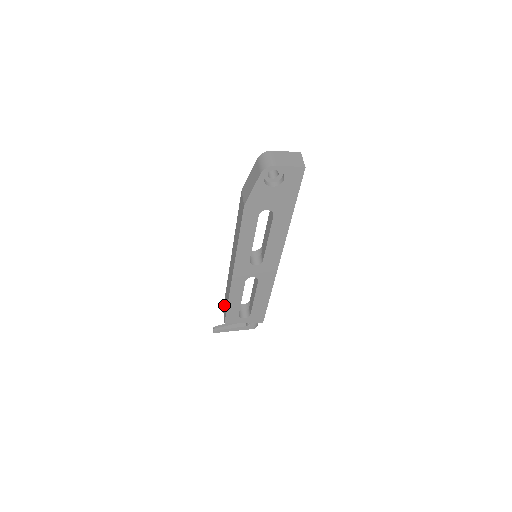
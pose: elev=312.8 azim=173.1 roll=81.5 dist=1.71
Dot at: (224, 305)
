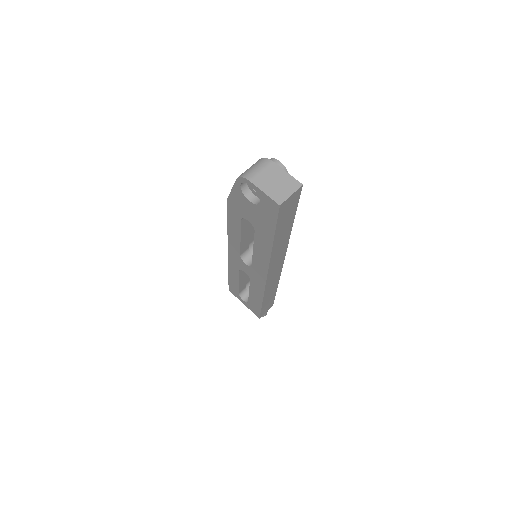
Dot at: occluded
